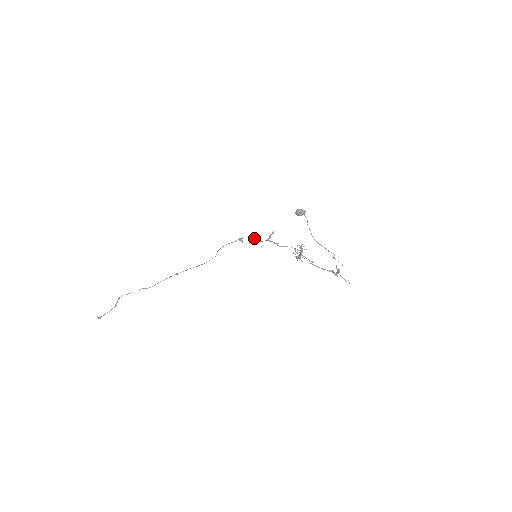
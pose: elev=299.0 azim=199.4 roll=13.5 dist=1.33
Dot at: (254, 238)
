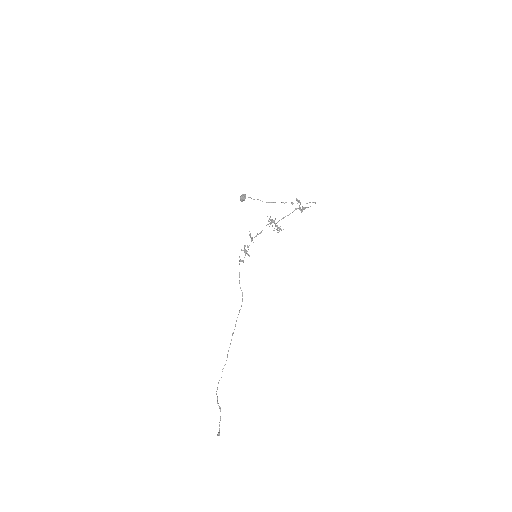
Dot at: (247, 251)
